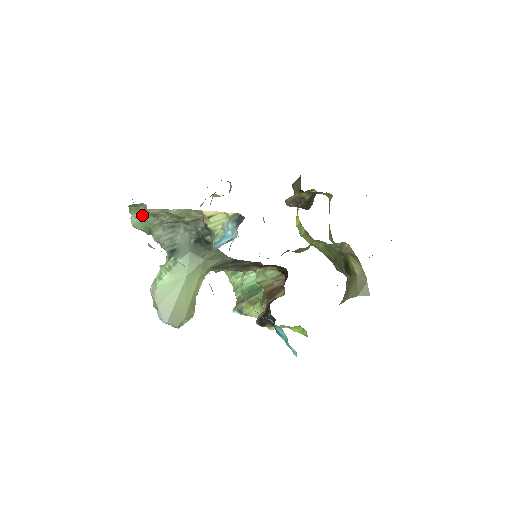
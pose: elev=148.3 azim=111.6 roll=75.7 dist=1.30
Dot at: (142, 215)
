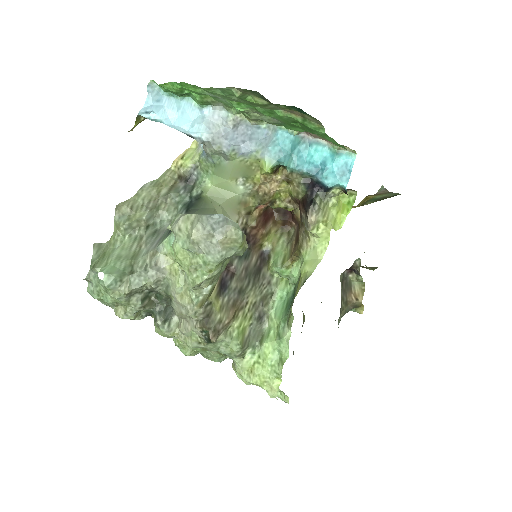
Dot at: (113, 253)
